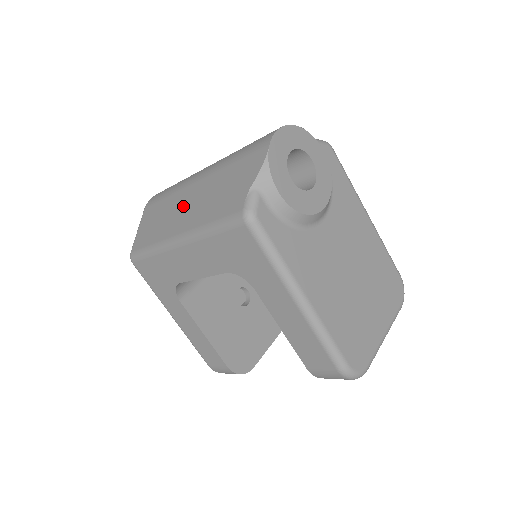
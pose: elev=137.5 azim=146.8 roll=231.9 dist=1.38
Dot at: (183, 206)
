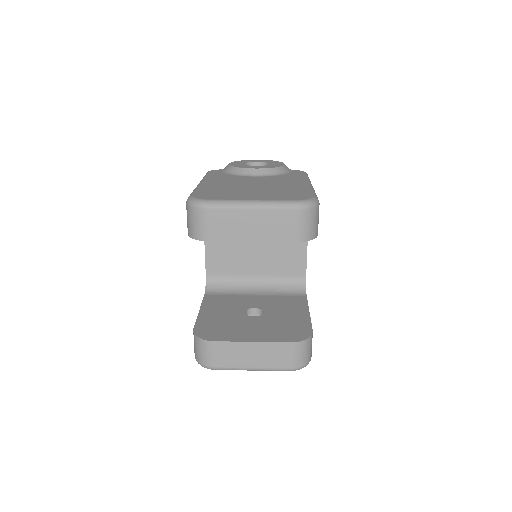
Dot at: occluded
